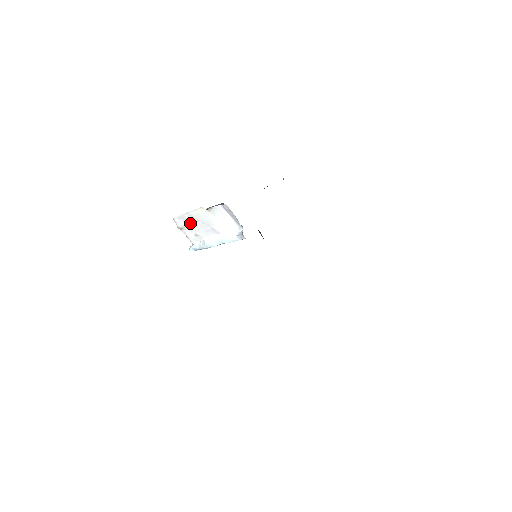
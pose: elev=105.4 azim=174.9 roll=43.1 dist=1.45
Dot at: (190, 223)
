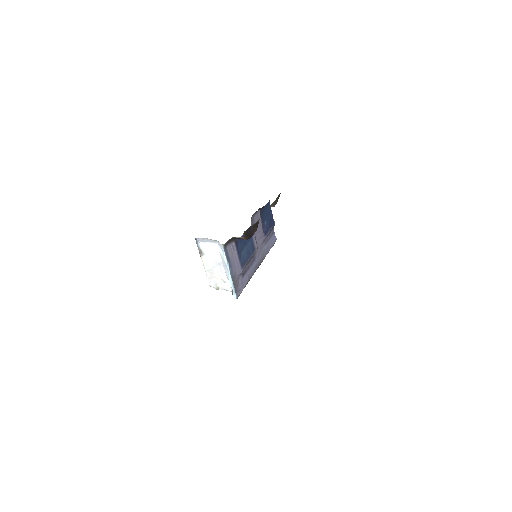
Dot at: (215, 277)
